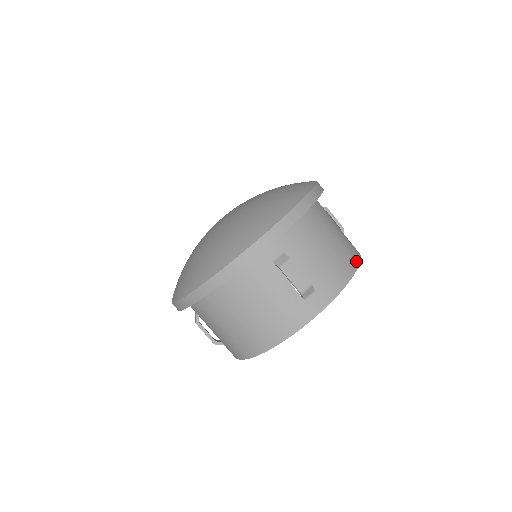
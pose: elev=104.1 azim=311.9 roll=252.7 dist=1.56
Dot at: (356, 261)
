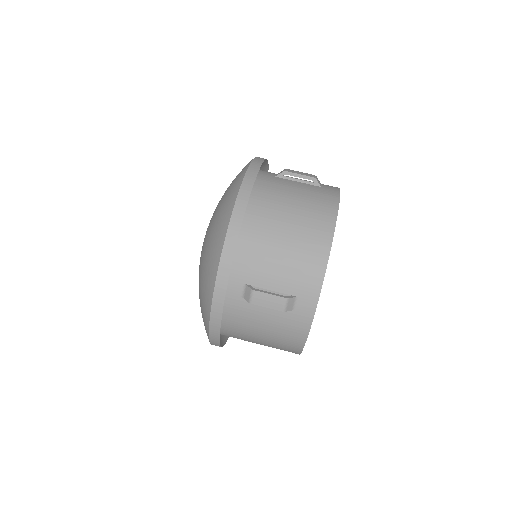
Dot at: (329, 229)
